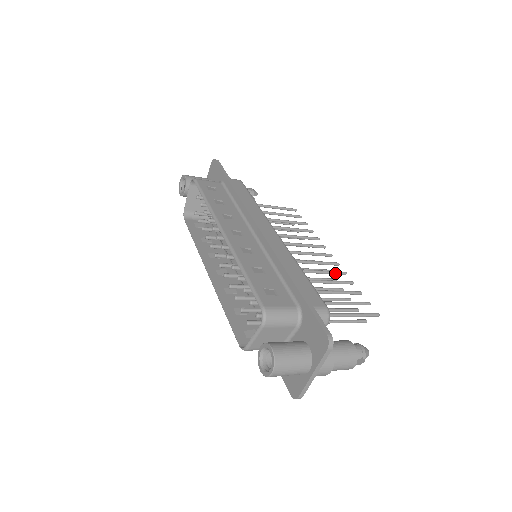
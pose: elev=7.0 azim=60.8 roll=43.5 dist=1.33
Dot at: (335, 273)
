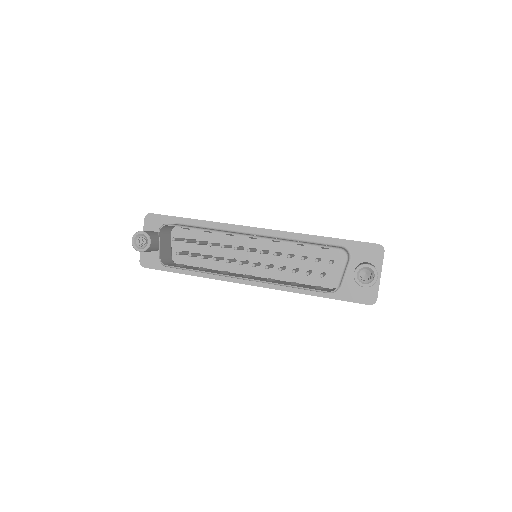
Dot at: occluded
